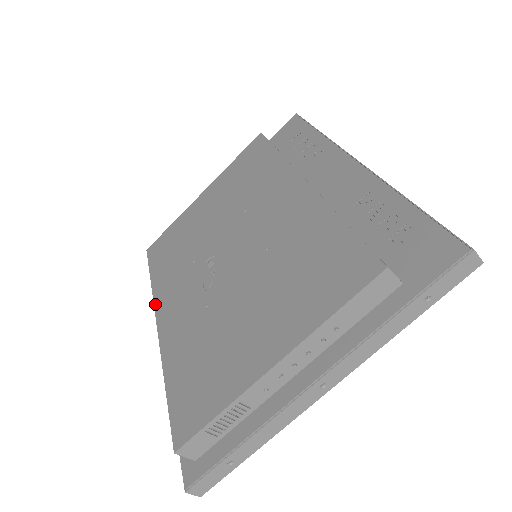
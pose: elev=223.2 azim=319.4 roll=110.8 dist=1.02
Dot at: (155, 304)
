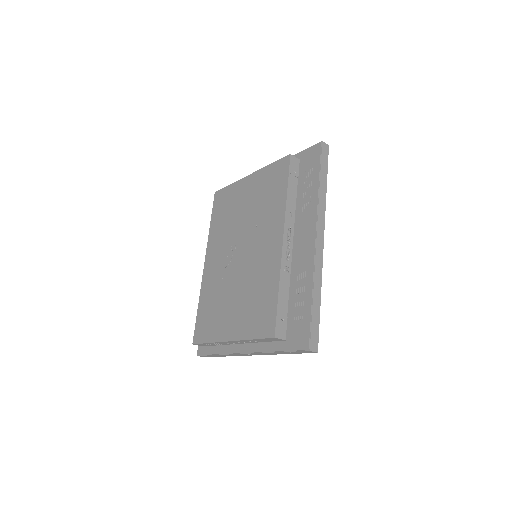
Dot at: (207, 247)
